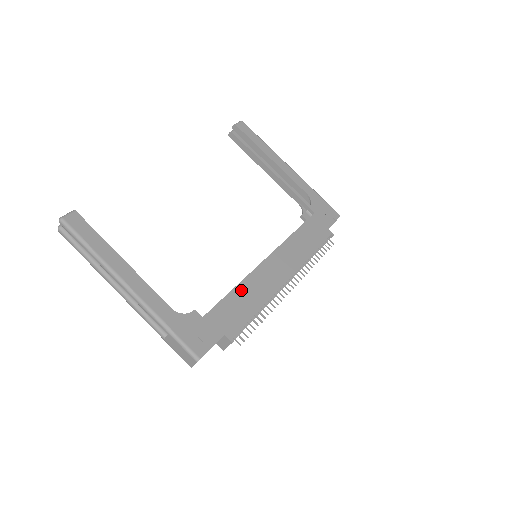
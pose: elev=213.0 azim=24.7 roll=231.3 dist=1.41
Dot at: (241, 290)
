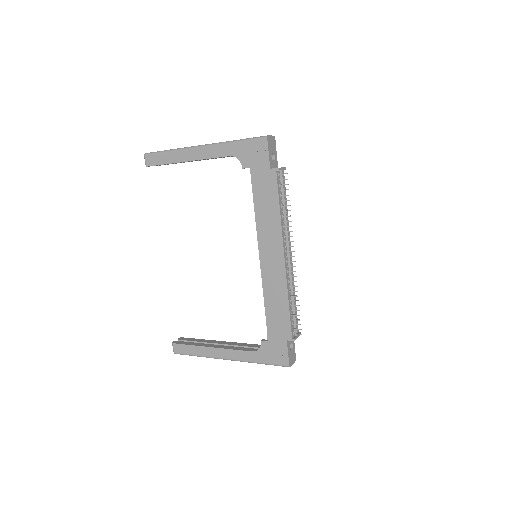
Dot at: (269, 301)
